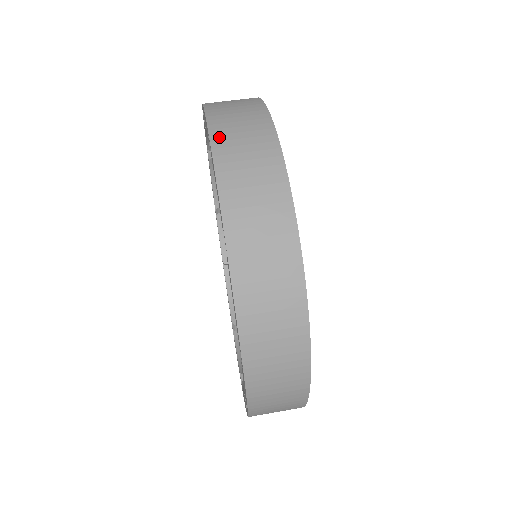
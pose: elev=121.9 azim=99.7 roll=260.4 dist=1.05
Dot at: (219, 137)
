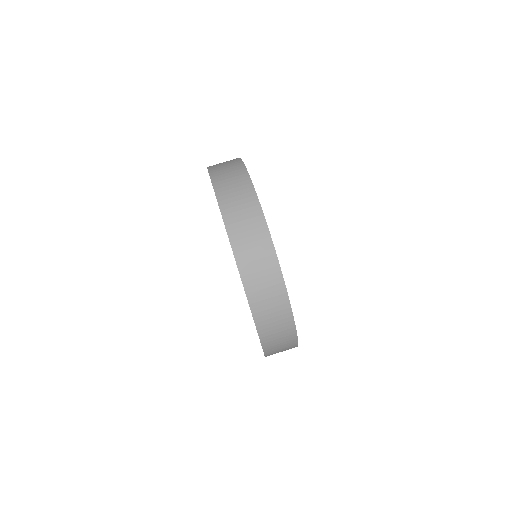
Dot at: (259, 319)
